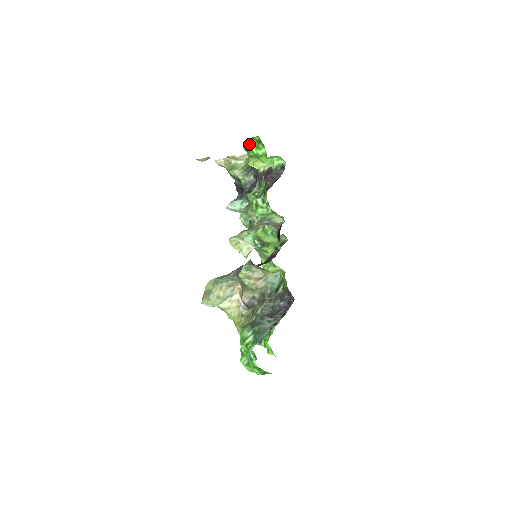
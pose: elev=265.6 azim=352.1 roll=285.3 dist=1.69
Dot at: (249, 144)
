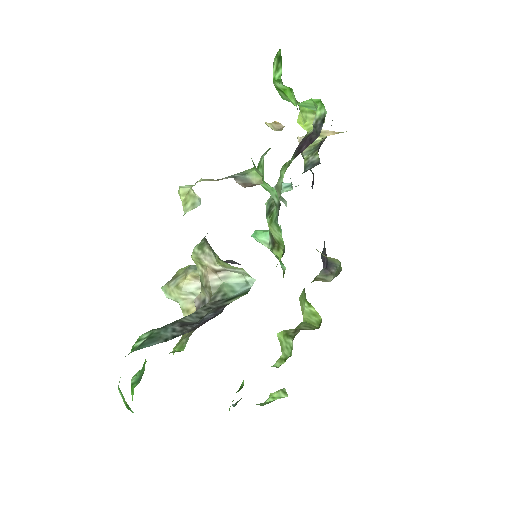
Dot at: (273, 66)
